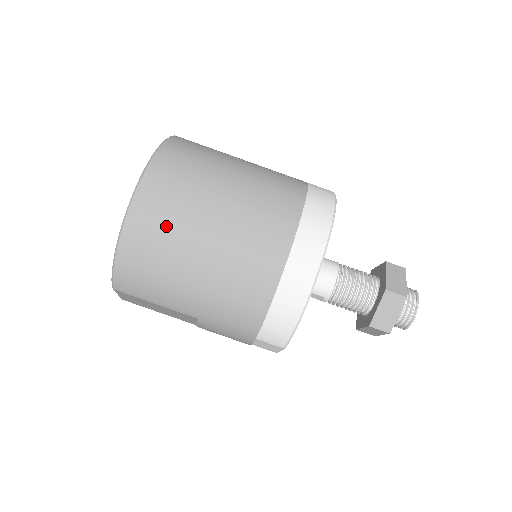
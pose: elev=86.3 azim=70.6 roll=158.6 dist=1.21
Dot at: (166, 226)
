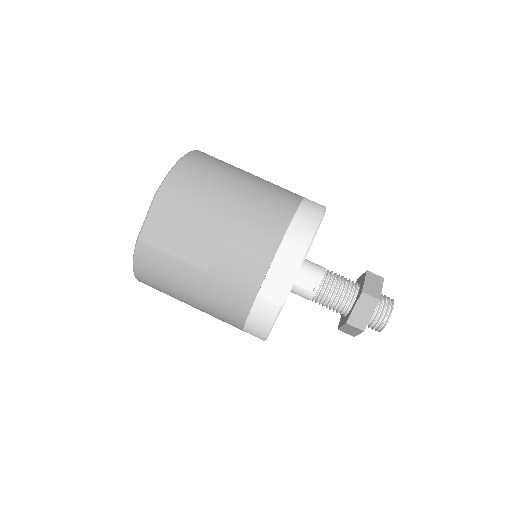
Dot at: (218, 163)
